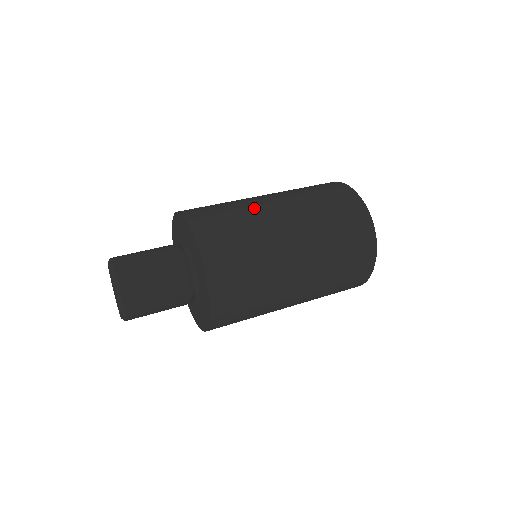
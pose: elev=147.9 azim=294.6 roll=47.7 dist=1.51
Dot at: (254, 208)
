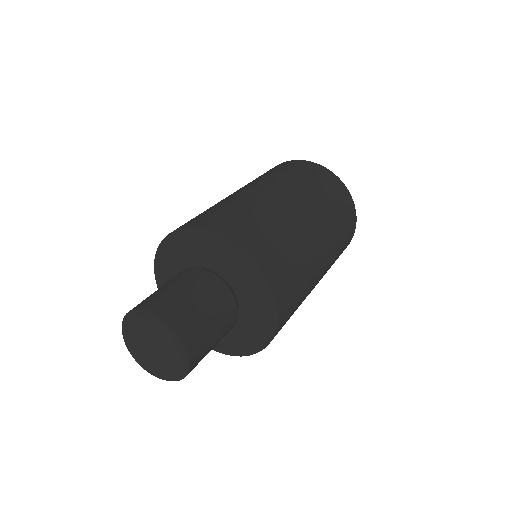
Dot at: (309, 249)
